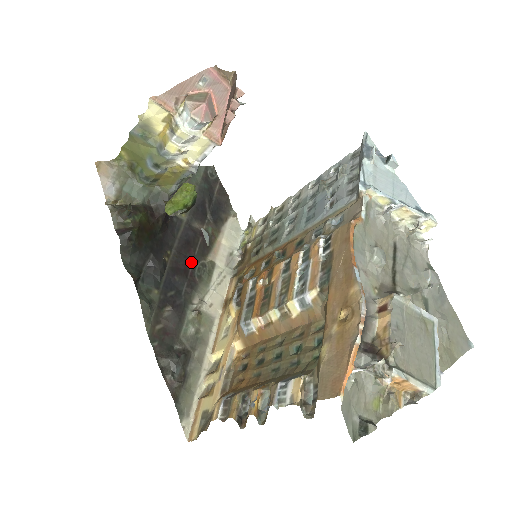
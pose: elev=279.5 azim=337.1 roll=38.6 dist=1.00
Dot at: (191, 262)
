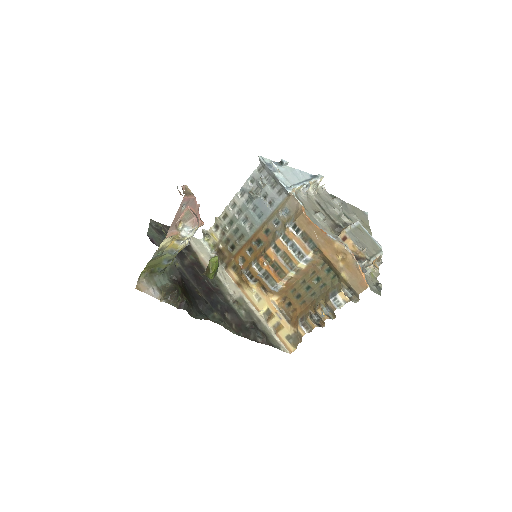
Dot at: (206, 283)
